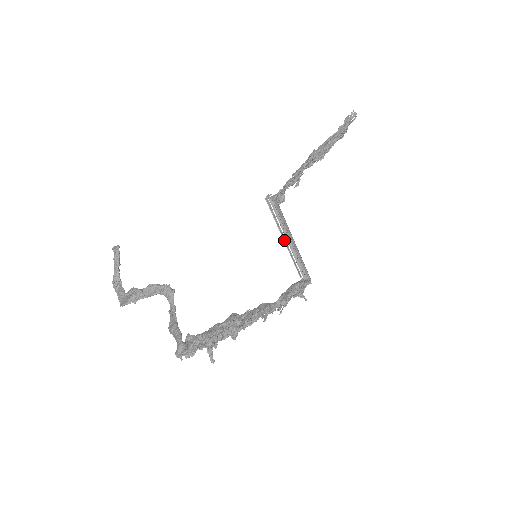
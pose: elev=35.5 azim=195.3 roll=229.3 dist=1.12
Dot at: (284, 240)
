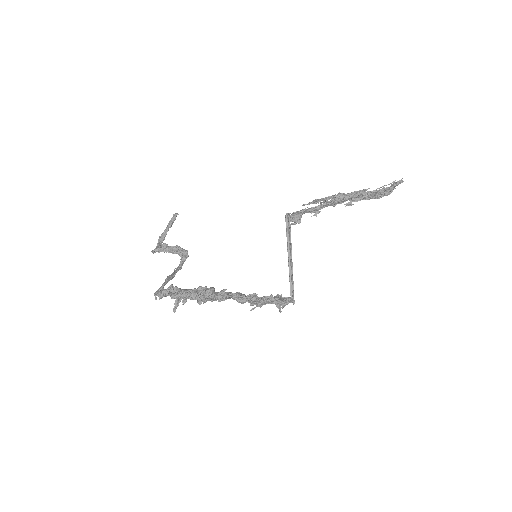
Dot at: (288, 257)
